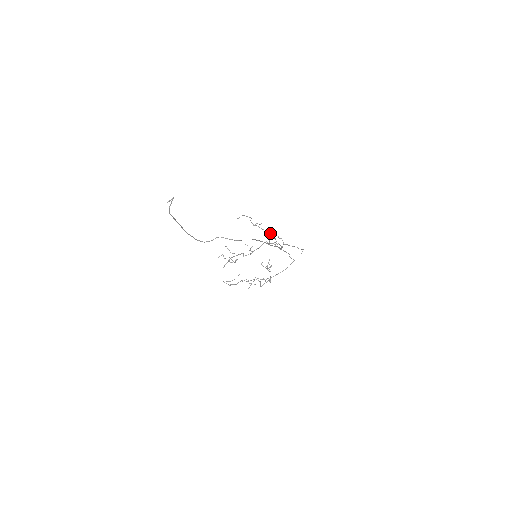
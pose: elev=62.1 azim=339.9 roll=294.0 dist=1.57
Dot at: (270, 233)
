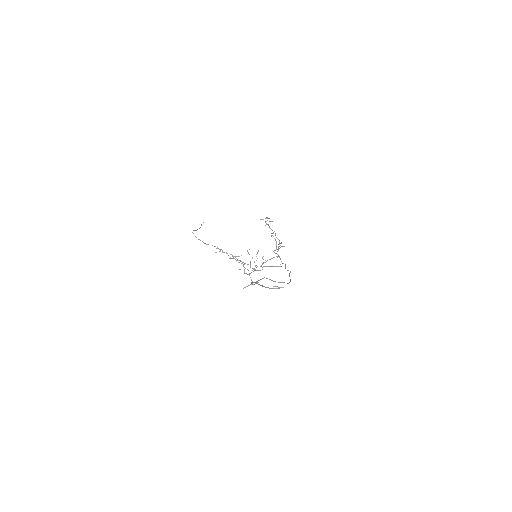
Dot at: (282, 246)
